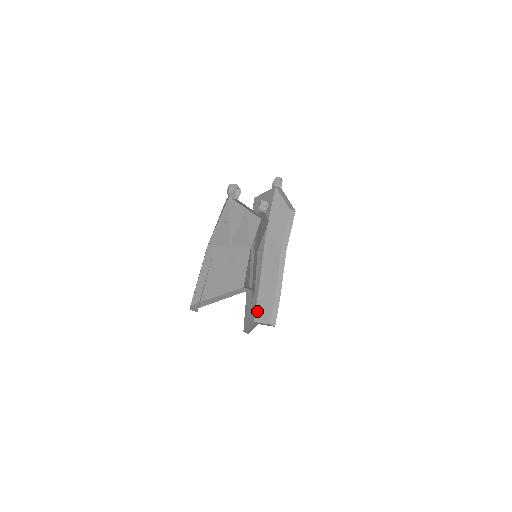
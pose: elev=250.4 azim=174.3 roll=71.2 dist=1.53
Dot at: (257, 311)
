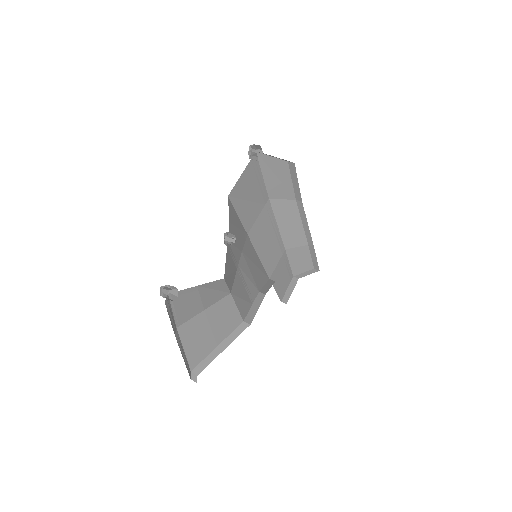
Dot at: (293, 267)
